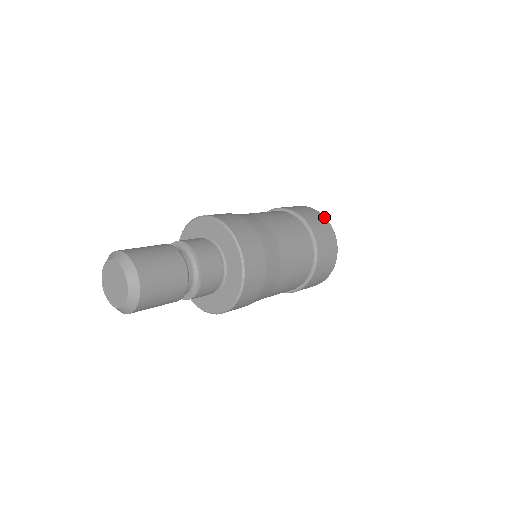
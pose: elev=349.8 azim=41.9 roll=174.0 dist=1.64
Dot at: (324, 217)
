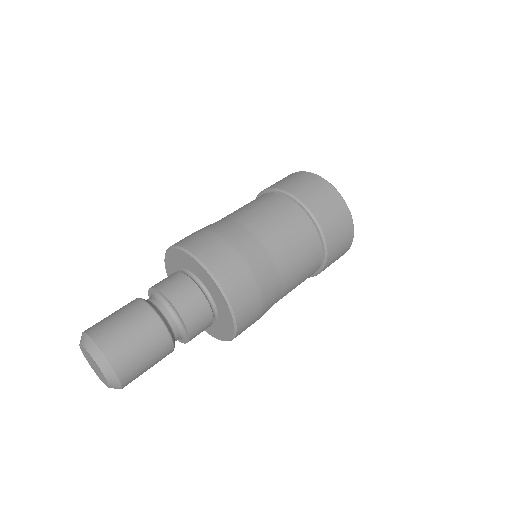
Dot at: (350, 219)
